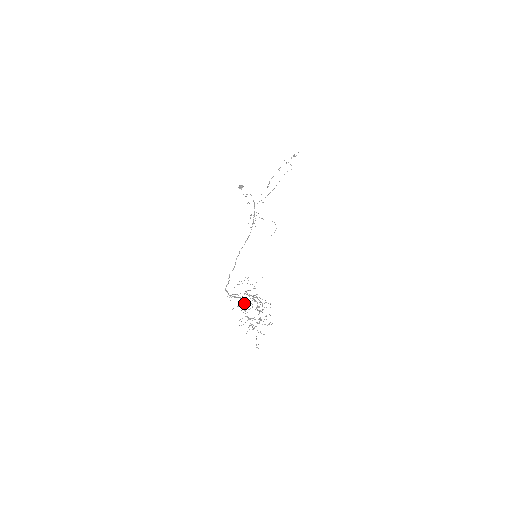
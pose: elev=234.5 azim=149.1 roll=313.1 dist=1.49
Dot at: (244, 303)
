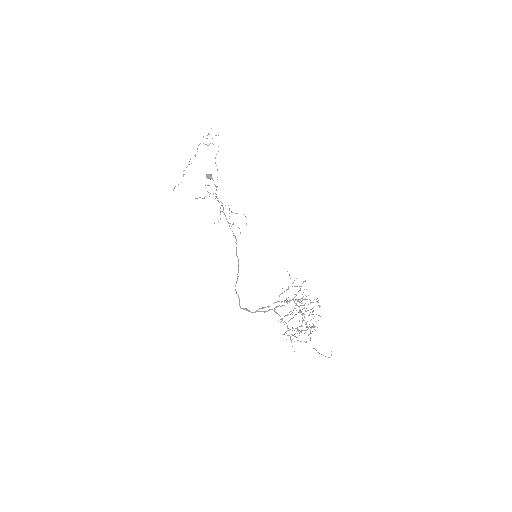
Dot at: occluded
